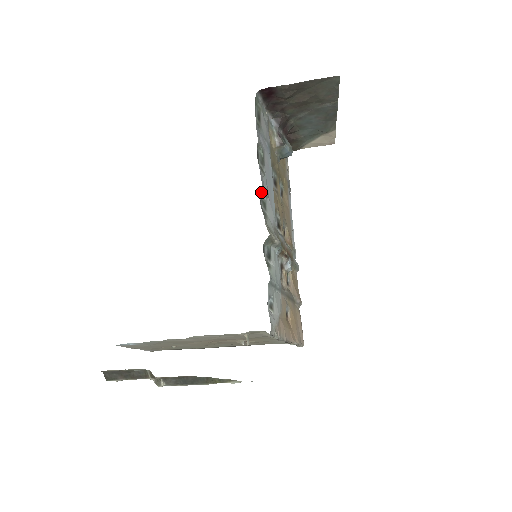
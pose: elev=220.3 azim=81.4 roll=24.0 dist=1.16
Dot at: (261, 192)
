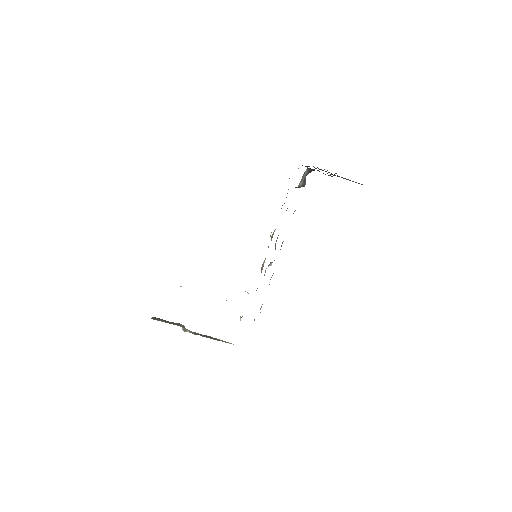
Dot at: occluded
